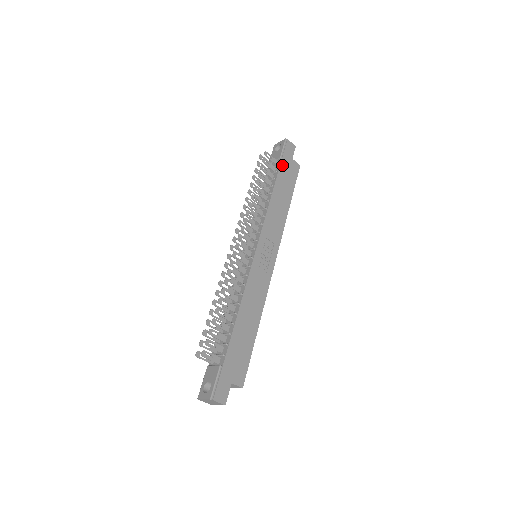
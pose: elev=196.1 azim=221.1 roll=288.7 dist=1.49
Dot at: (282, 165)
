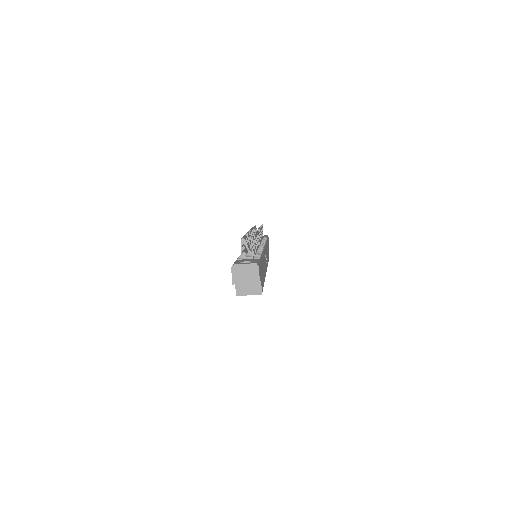
Dot at: occluded
